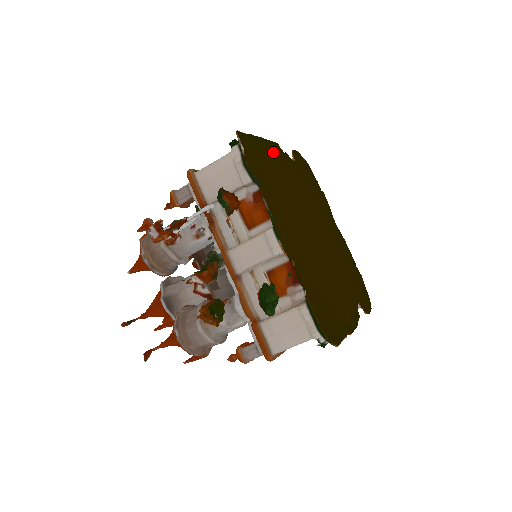
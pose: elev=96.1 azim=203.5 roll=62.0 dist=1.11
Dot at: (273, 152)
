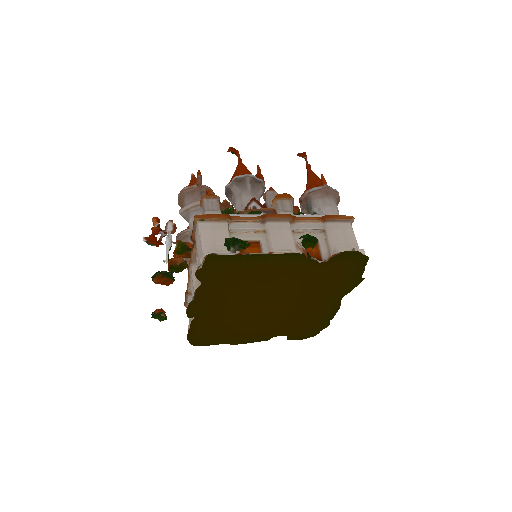
Dot at: (272, 261)
